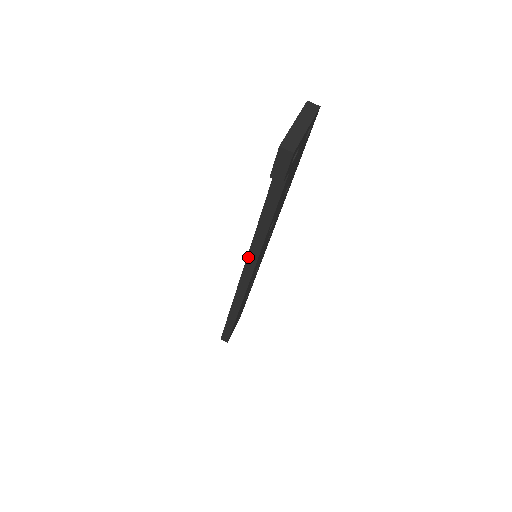
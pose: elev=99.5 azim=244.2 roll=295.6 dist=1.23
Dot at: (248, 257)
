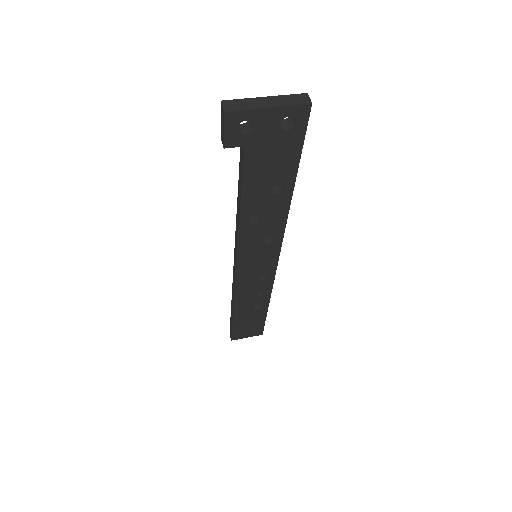
Dot at: (235, 242)
